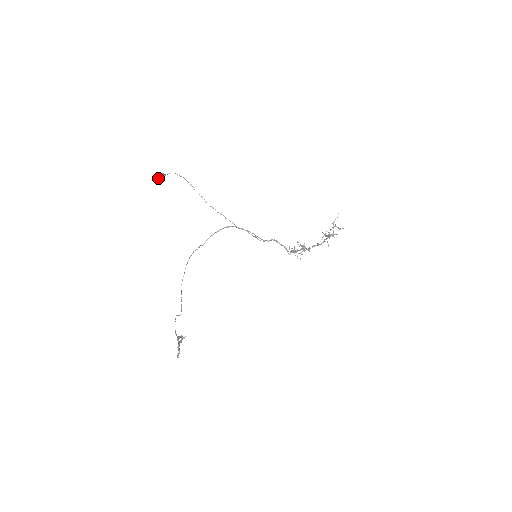
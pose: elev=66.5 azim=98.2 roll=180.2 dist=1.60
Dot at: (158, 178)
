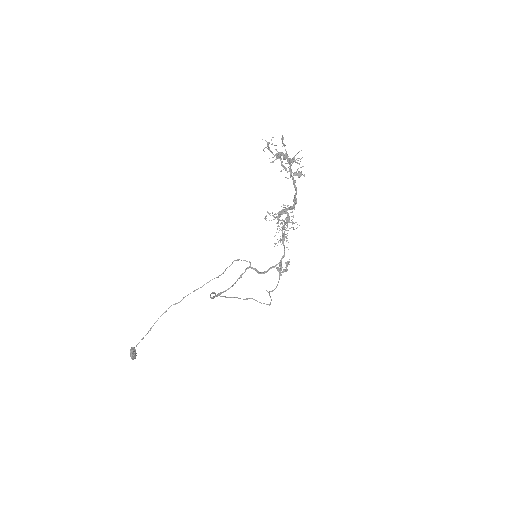
Dot at: (135, 357)
